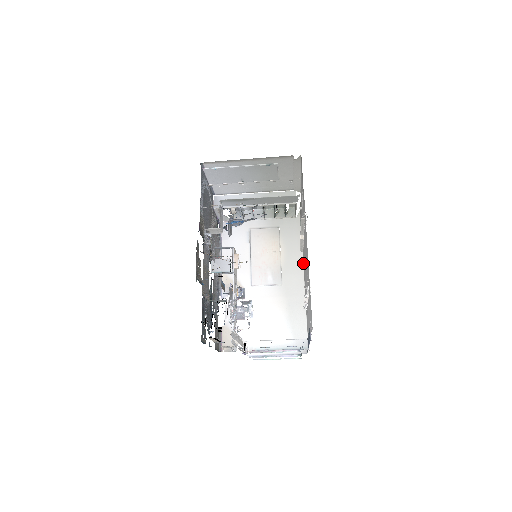
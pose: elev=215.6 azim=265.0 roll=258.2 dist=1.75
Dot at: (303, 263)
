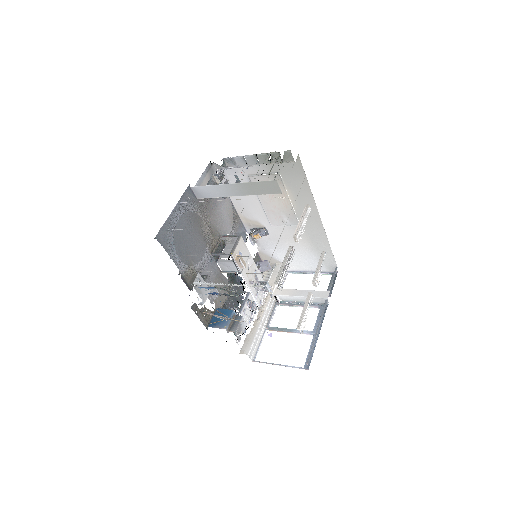
Dot at: (316, 207)
